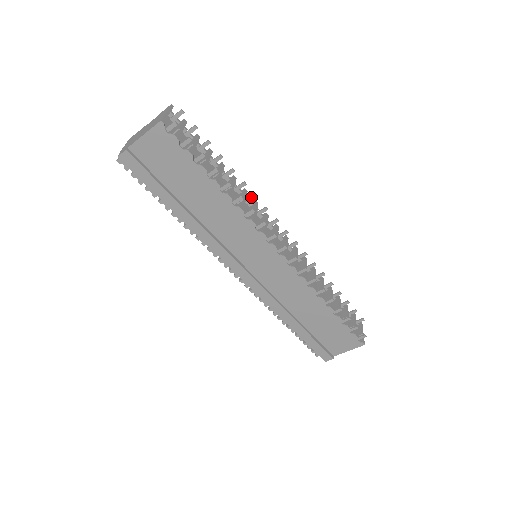
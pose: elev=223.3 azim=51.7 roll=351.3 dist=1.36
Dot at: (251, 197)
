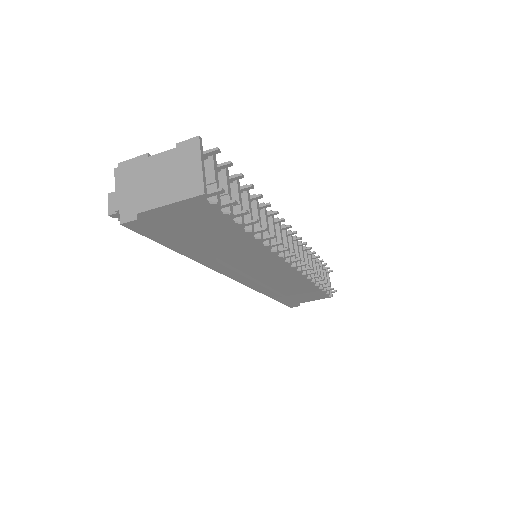
Dot at: (271, 214)
